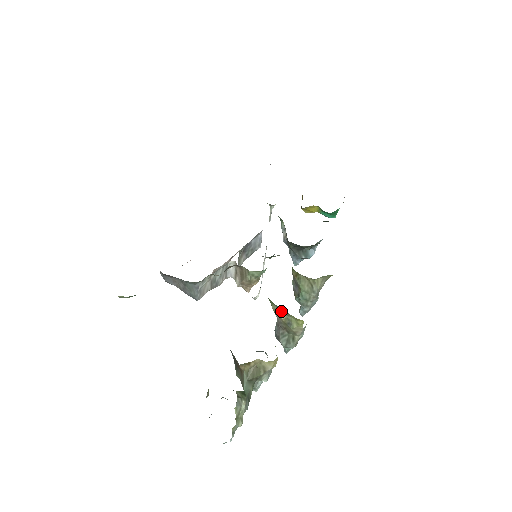
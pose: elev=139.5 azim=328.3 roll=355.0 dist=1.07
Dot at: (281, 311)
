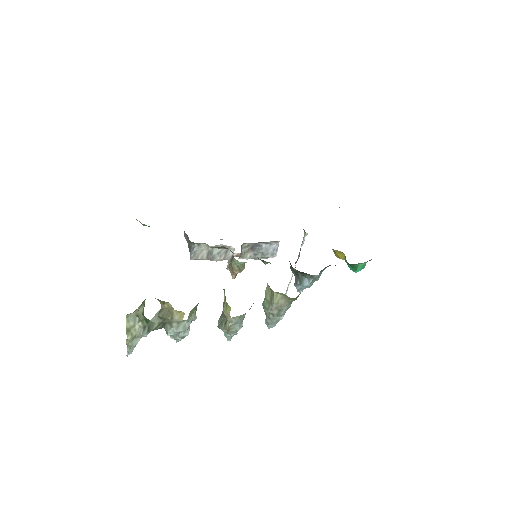
Dot at: occluded
